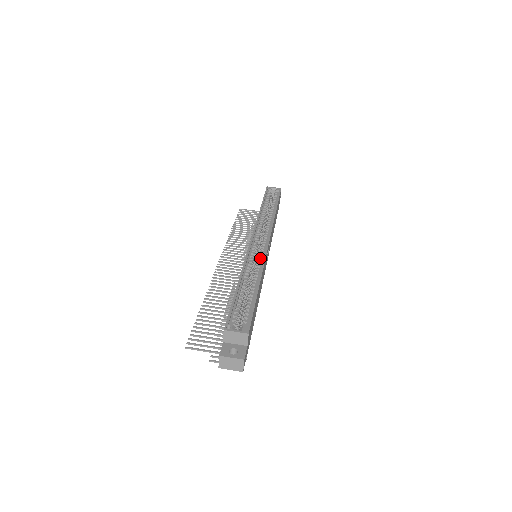
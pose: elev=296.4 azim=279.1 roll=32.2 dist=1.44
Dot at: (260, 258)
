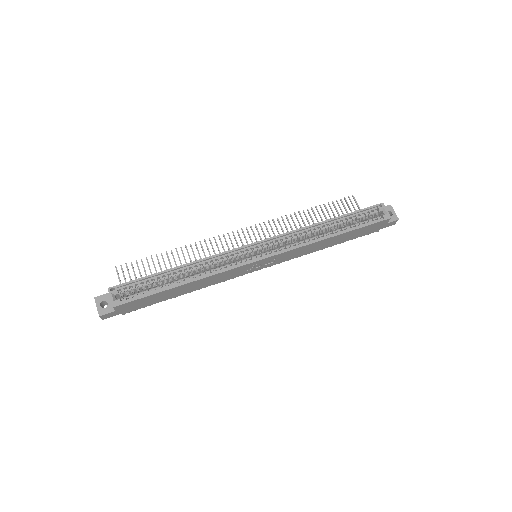
Dot at: (232, 264)
